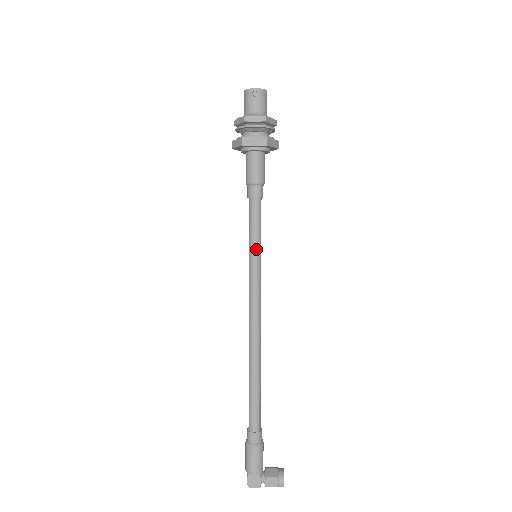
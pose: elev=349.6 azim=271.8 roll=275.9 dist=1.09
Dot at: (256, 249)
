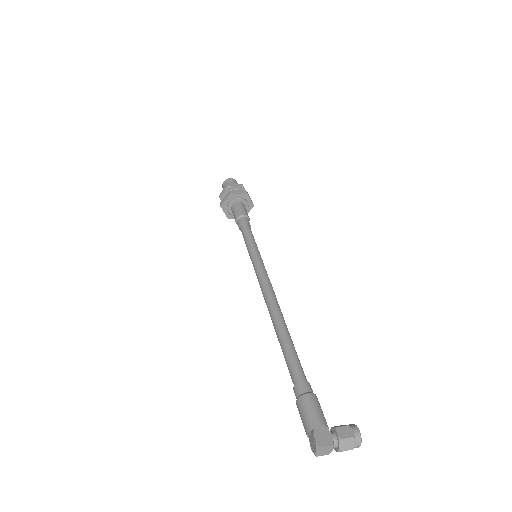
Dot at: (255, 248)
